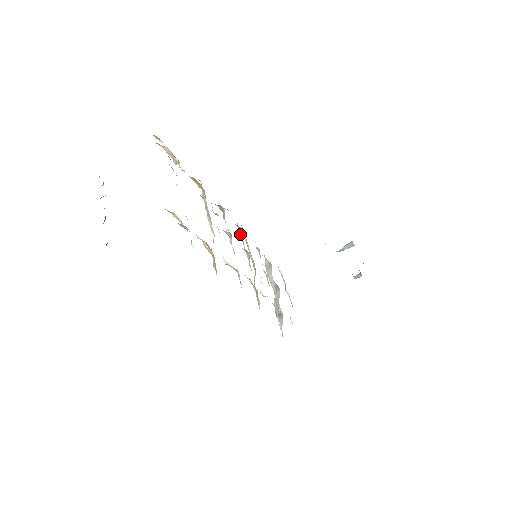
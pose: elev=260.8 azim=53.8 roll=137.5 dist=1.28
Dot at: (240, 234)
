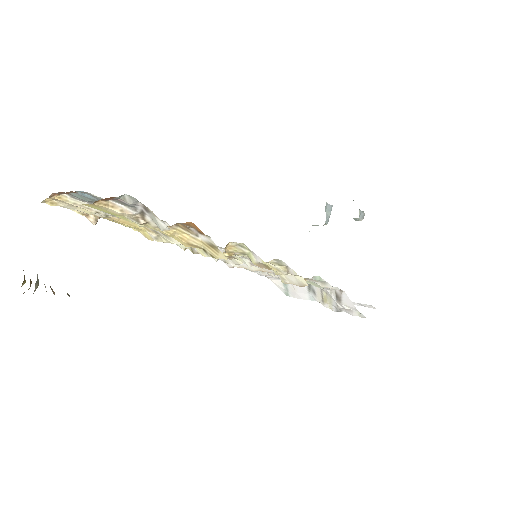
Dot at: (225, 261)
